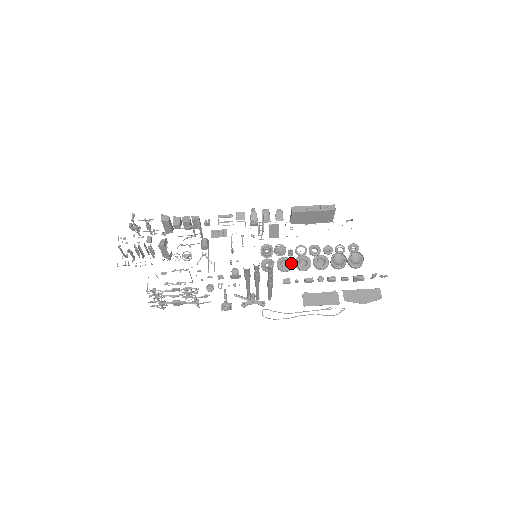
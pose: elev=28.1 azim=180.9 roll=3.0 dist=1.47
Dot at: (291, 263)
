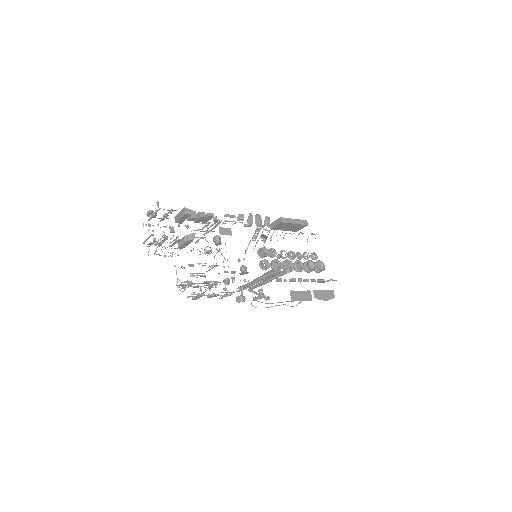
Dot at: (282, 265)
